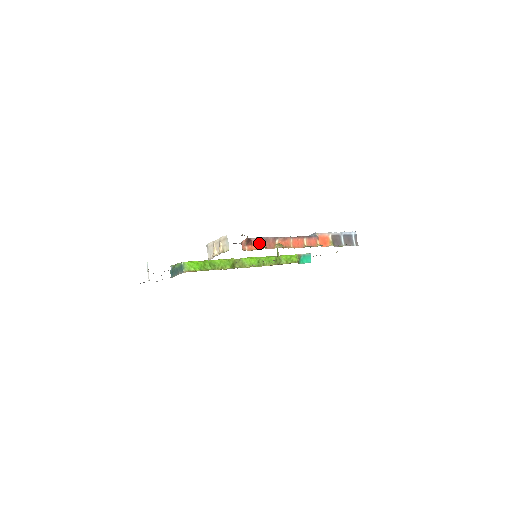
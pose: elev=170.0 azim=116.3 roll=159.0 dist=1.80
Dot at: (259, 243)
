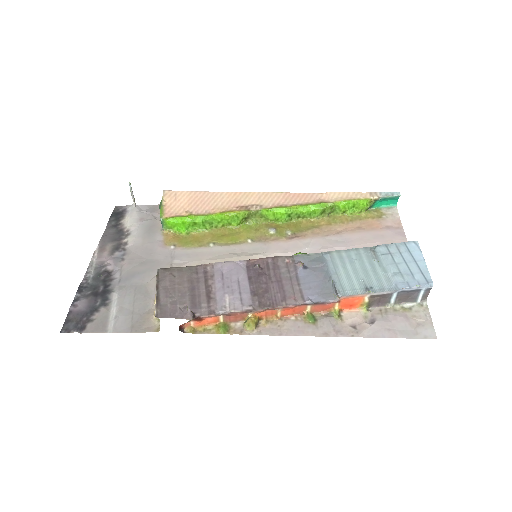
Dot at: (216, 317)
